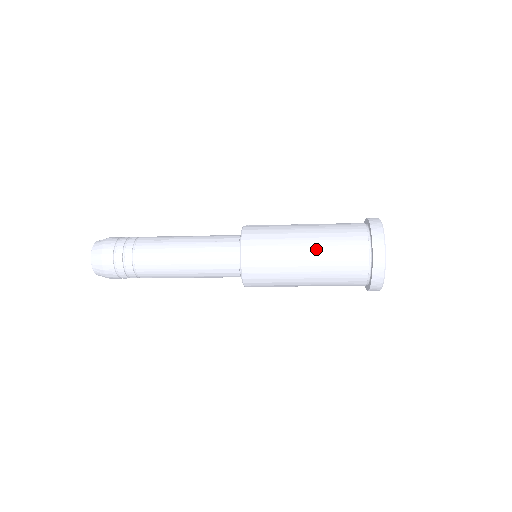
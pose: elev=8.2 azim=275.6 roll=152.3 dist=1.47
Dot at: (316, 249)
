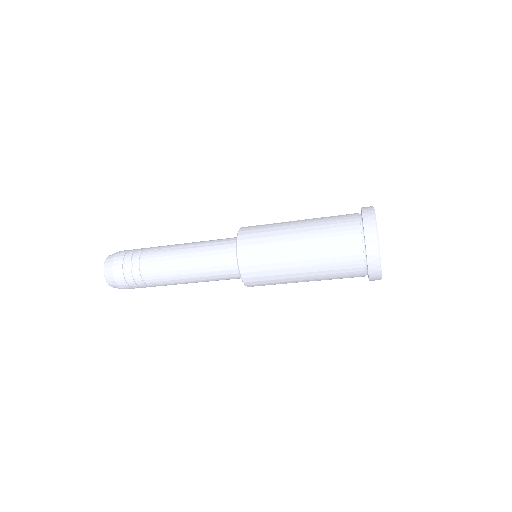
Dot at: (309, 242)
